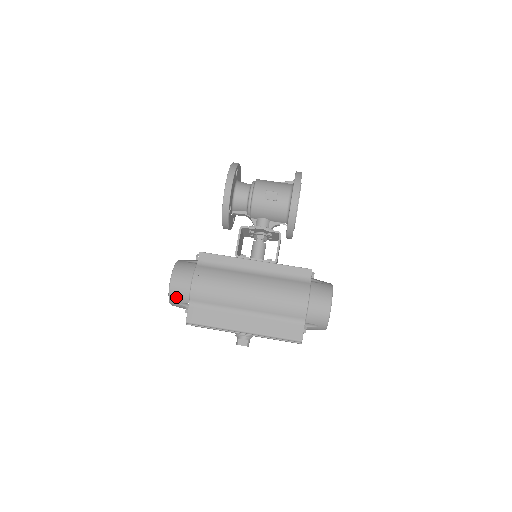
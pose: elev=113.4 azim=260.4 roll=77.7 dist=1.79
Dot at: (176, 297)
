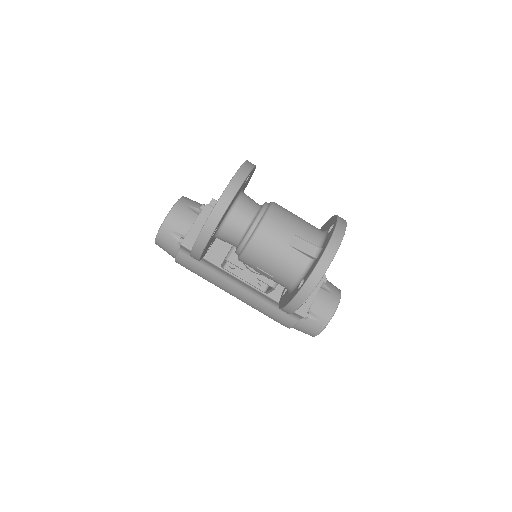
Dot at: occluded
